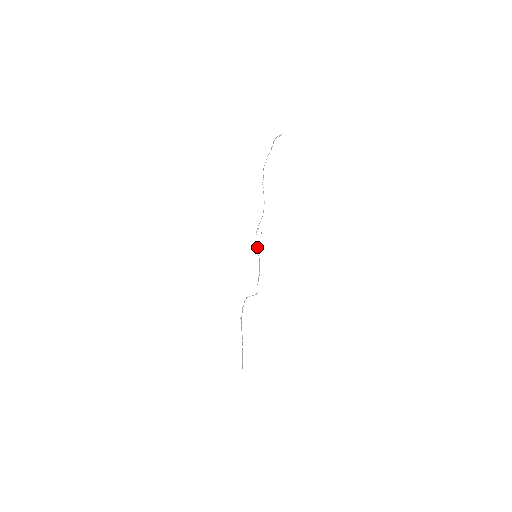
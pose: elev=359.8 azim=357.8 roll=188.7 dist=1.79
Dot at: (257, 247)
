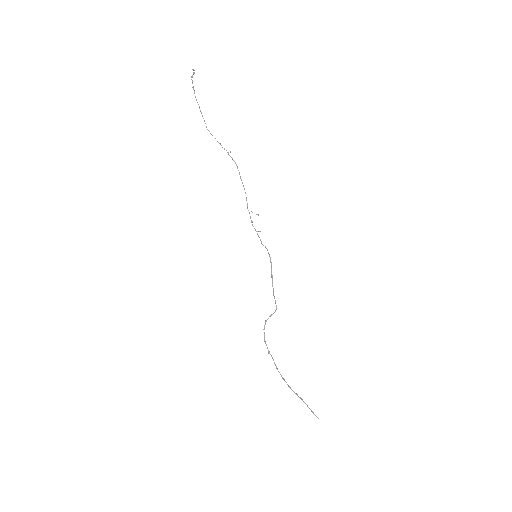
Dot at: (260, 239)
